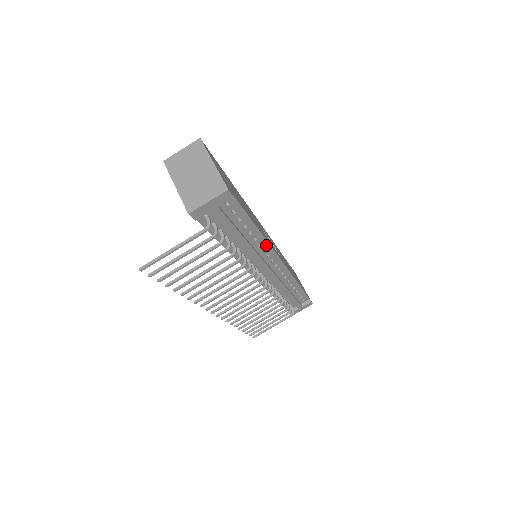
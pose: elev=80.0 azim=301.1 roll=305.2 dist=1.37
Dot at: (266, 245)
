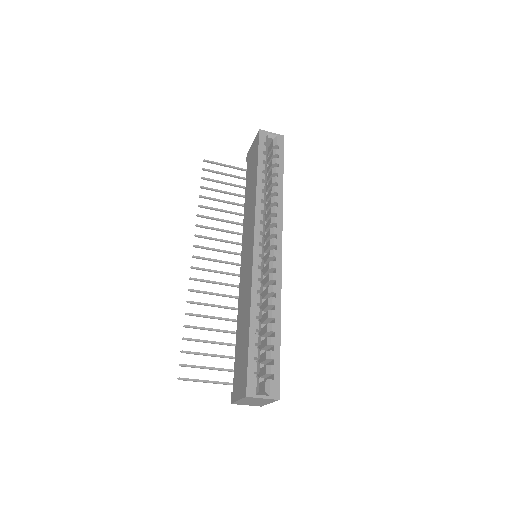
Dot at: occluded
